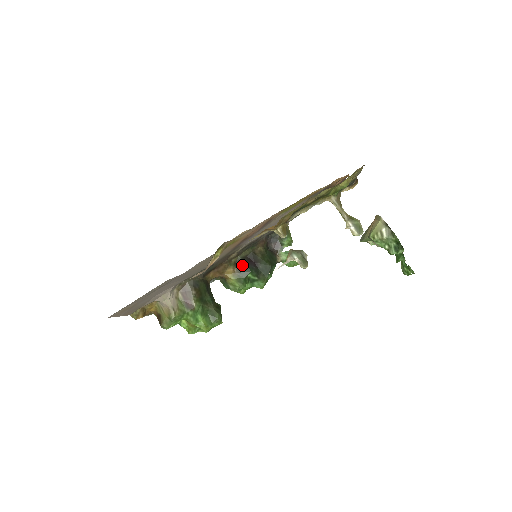
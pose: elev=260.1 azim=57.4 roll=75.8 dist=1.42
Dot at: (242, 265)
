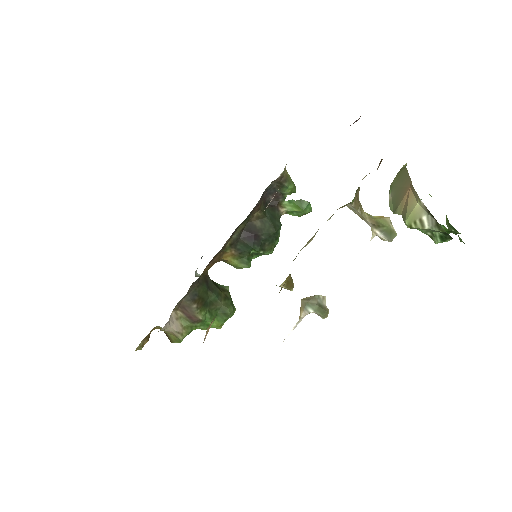
Dot at: (240, 244)
